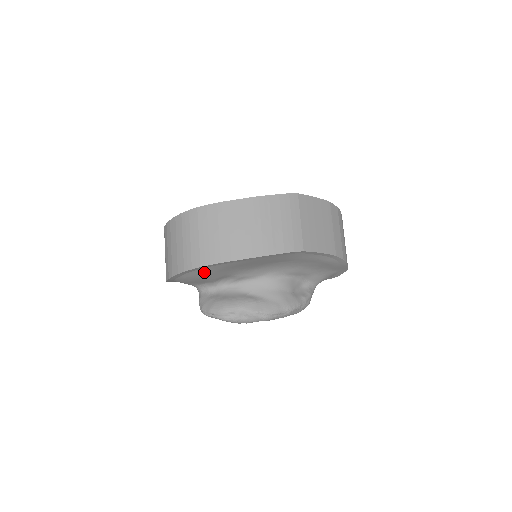
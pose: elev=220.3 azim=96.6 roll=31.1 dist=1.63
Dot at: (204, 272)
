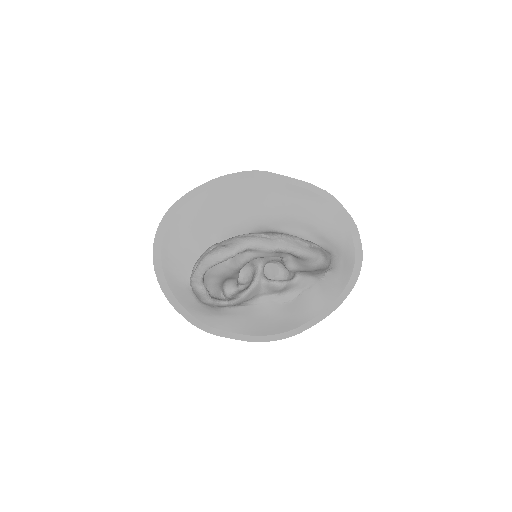
Dot at: (180, 225)
